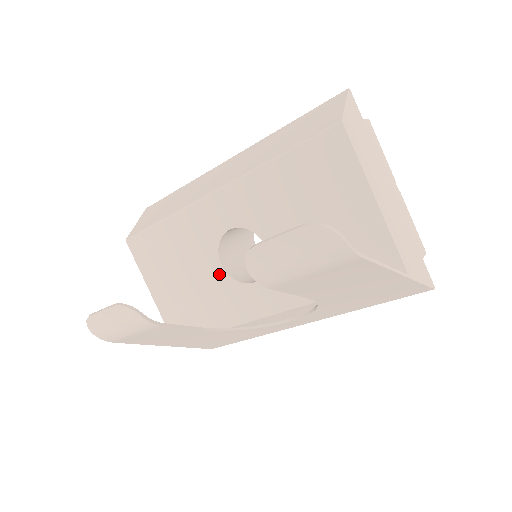
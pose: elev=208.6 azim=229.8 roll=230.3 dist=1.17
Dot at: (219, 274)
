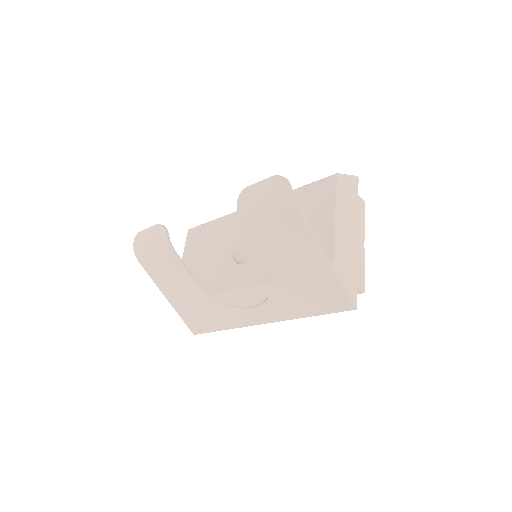
Dot at: (227, 256)
